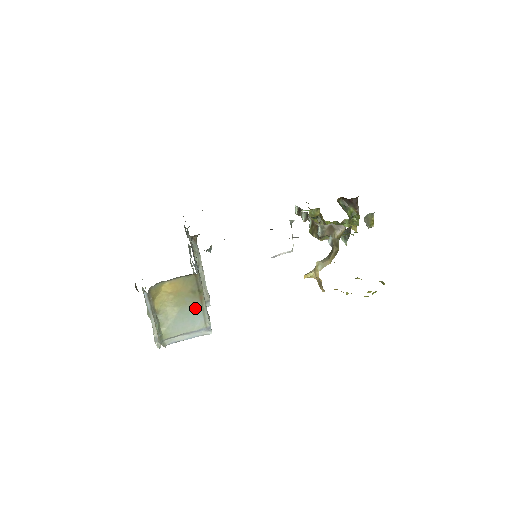
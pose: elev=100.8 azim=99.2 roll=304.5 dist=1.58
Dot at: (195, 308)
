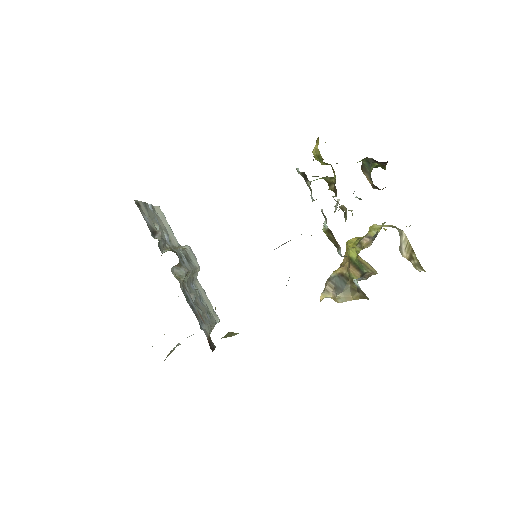
Dot at: occluded
